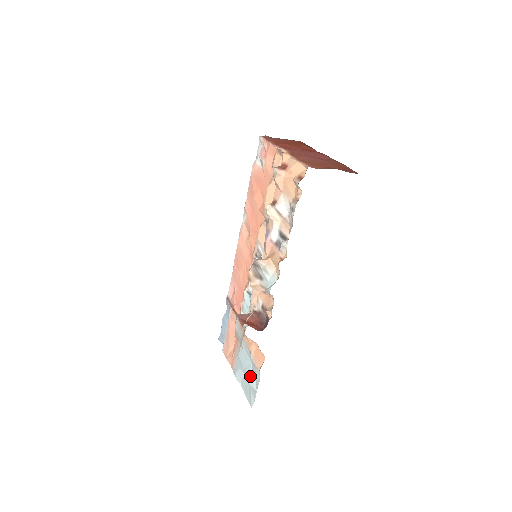
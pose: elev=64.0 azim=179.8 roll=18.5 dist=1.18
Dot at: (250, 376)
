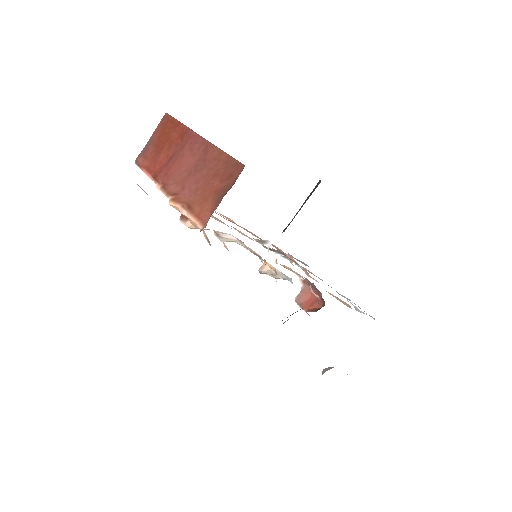
Dot at: occluded
